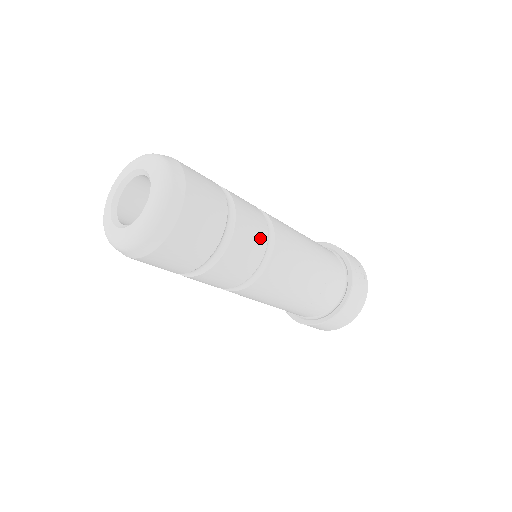
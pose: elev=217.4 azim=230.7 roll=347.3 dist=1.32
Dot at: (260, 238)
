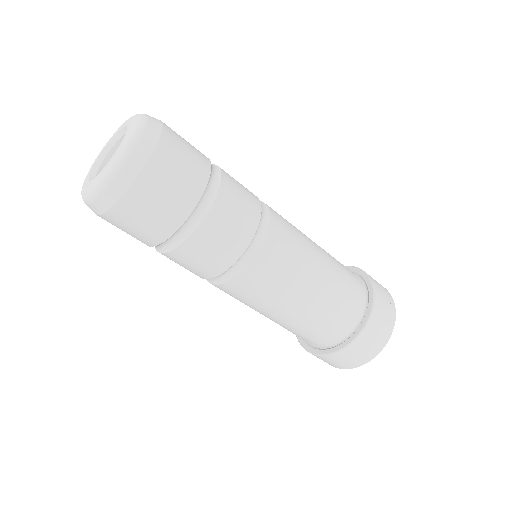
Dot at: (250, 213)
